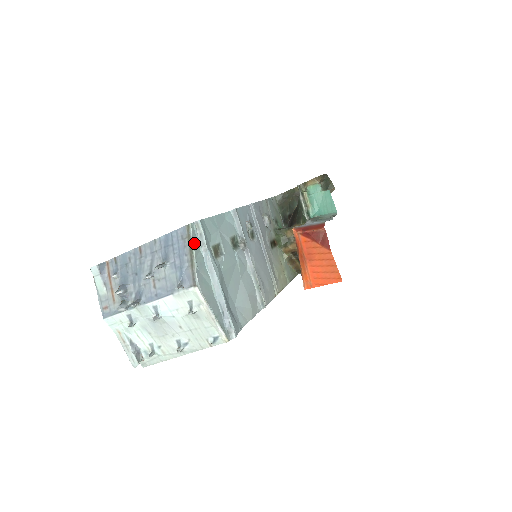
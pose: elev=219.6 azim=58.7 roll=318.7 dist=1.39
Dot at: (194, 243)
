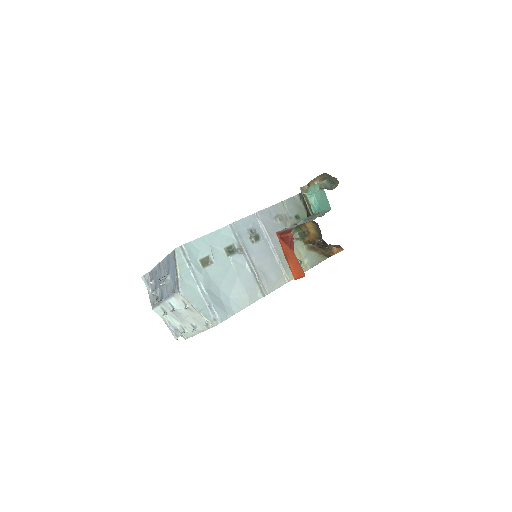
Dot at: (178, 262)
